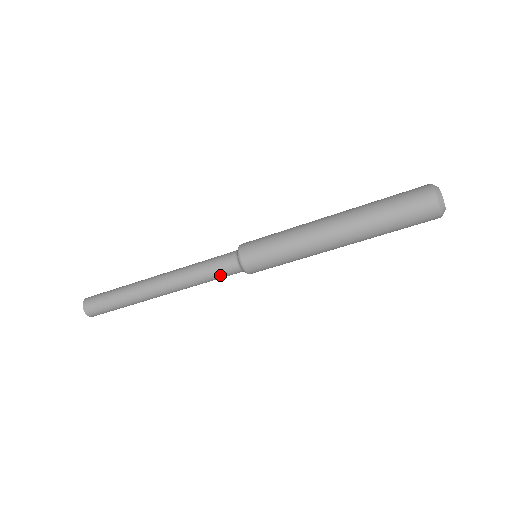
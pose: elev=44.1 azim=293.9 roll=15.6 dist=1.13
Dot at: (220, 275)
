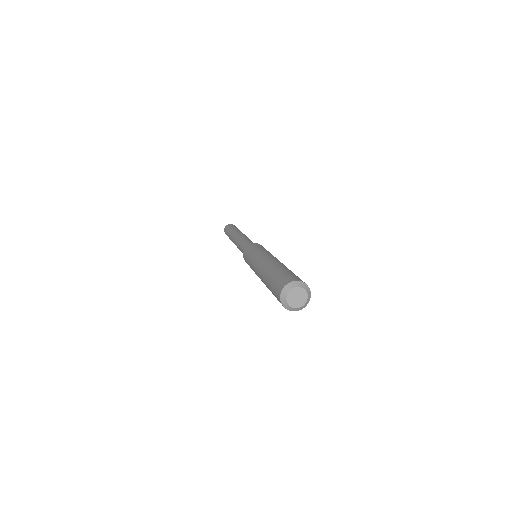
Dot at: occluded
